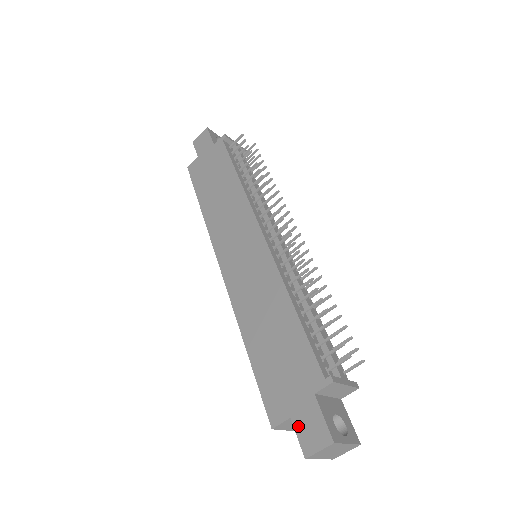
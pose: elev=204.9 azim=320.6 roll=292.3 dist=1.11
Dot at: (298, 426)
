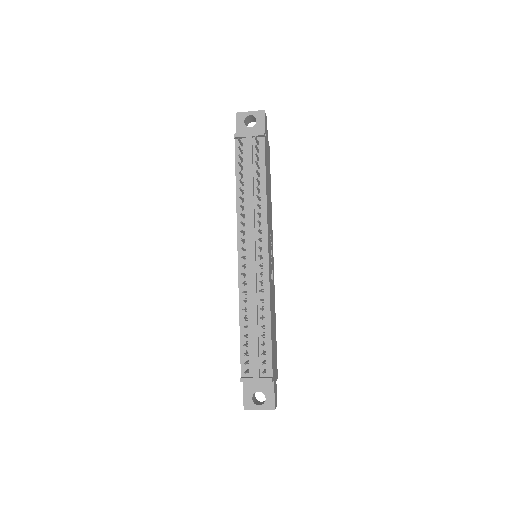
Dot at: occluded
